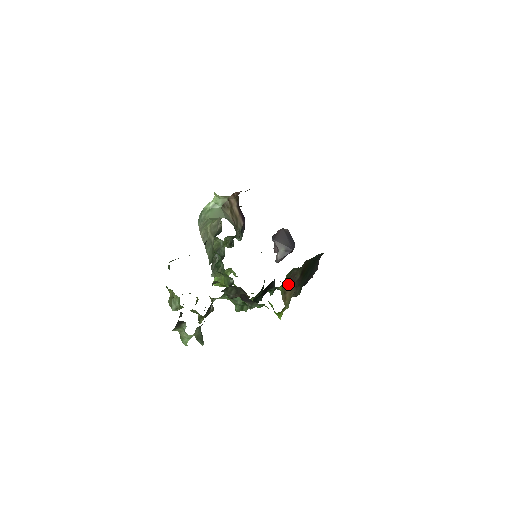
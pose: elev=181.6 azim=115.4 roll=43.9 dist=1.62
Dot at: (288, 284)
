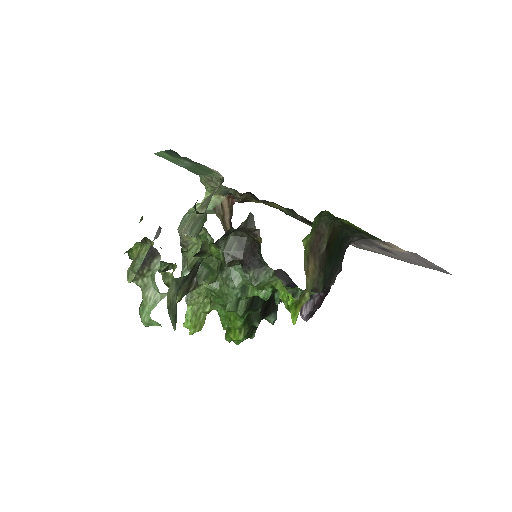
Dot at: (312, 248)
